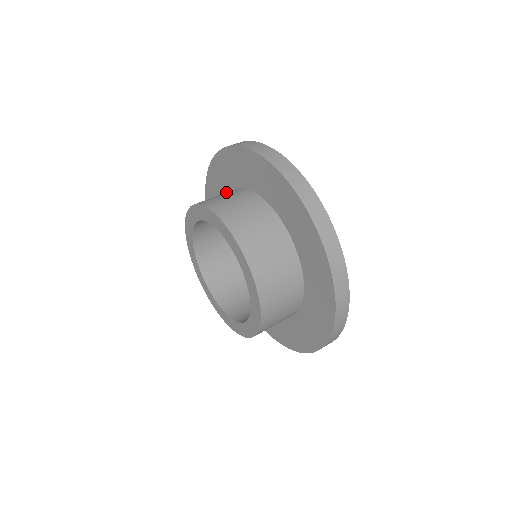
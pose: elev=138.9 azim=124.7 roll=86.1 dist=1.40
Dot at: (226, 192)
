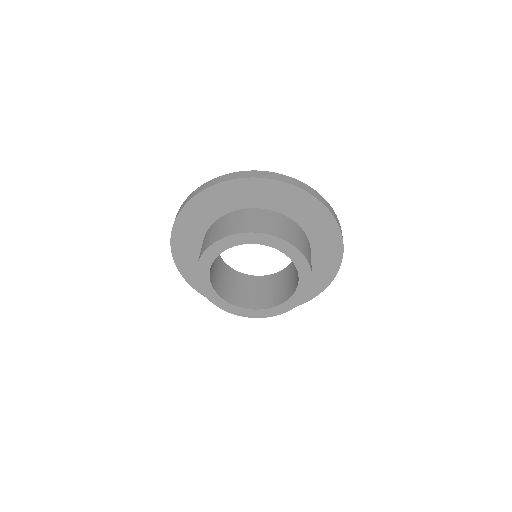
Dot at: (208, 223)
